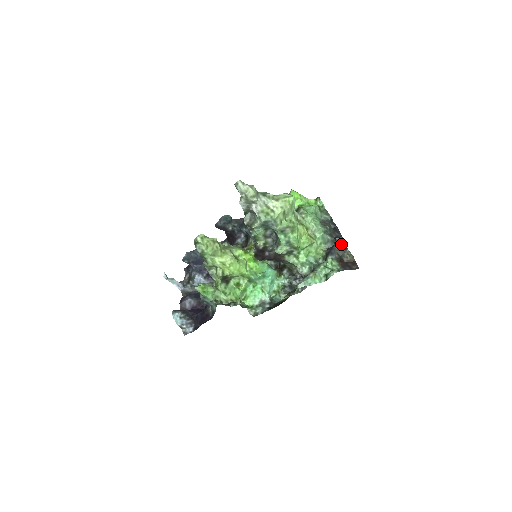
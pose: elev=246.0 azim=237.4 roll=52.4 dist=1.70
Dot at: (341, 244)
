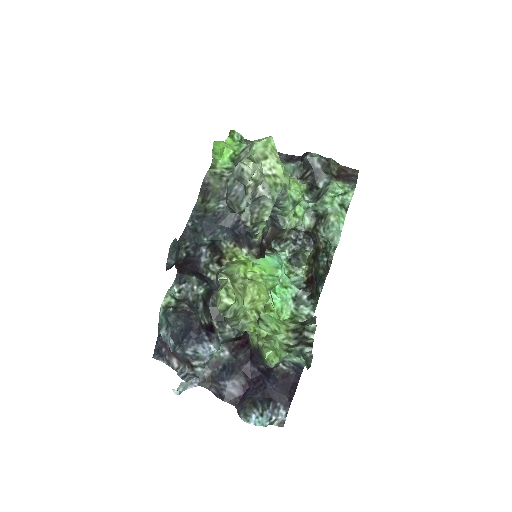
Dot at: (319, 159)
